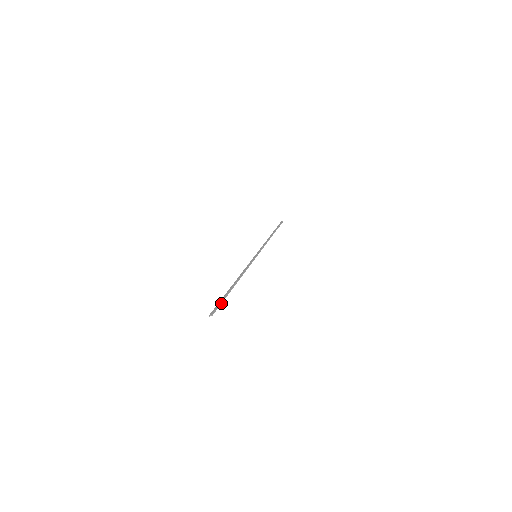
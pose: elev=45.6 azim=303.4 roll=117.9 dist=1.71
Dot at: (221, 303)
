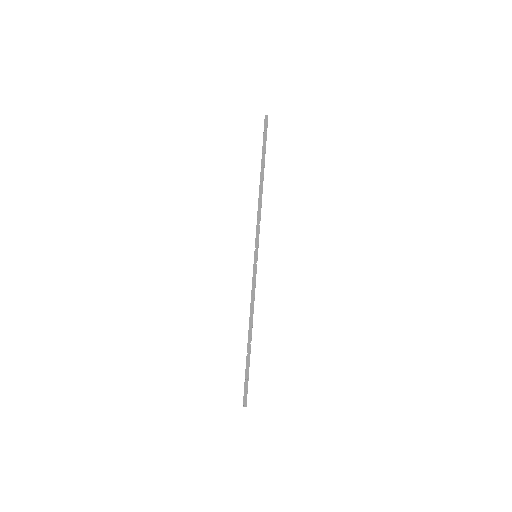
Dot at: occluded
